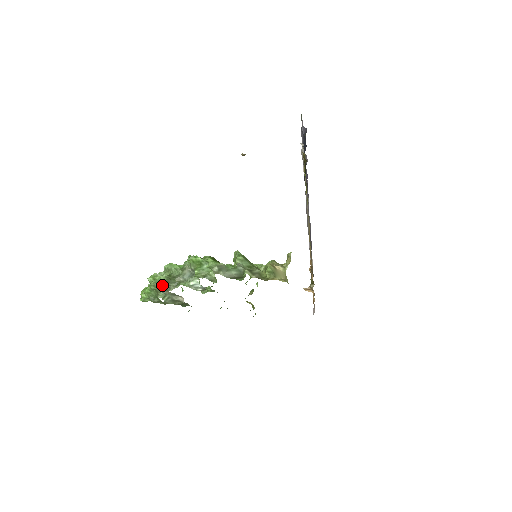
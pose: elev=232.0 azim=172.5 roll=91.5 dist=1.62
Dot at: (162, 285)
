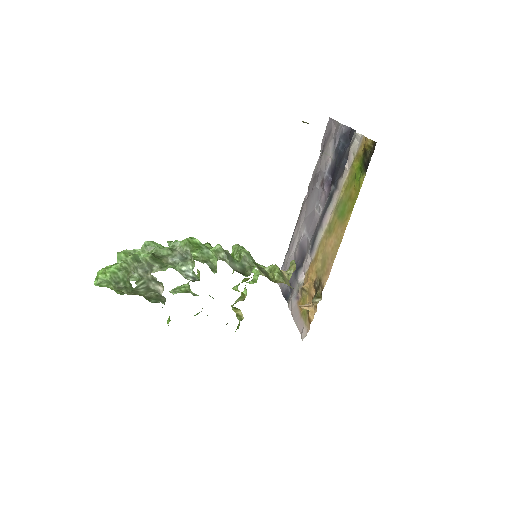
Dot at: (140, 264)
